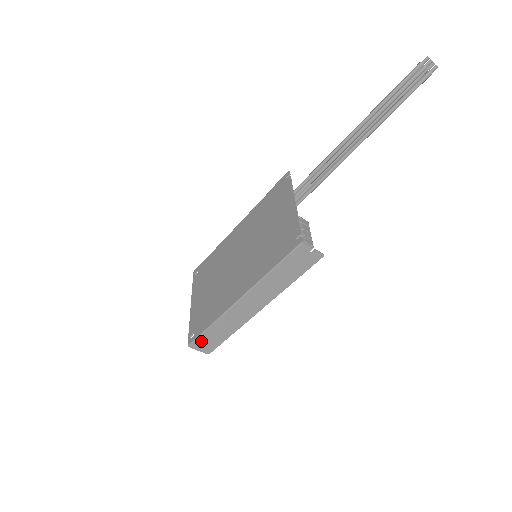
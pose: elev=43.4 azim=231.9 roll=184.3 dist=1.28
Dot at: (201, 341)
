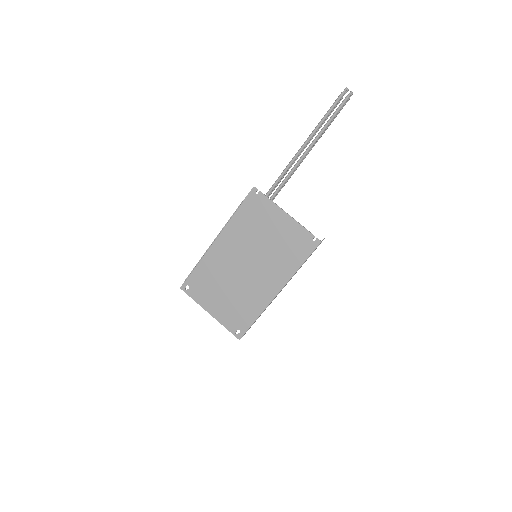
Dot at: occluded
